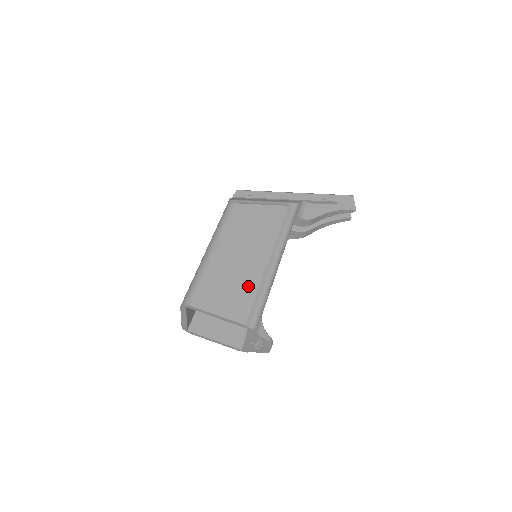
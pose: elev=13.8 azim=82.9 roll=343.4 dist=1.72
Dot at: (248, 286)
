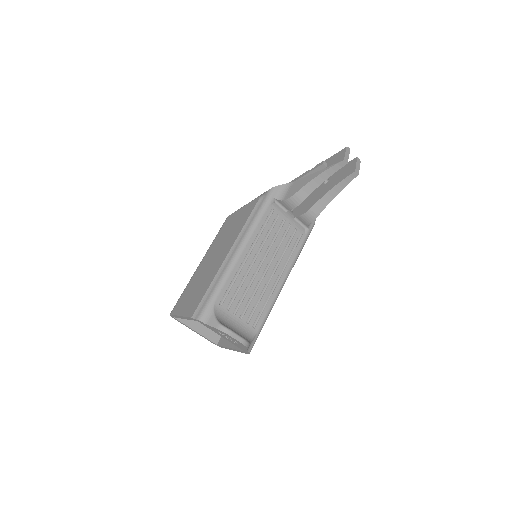
Dot at: (206, 282)
